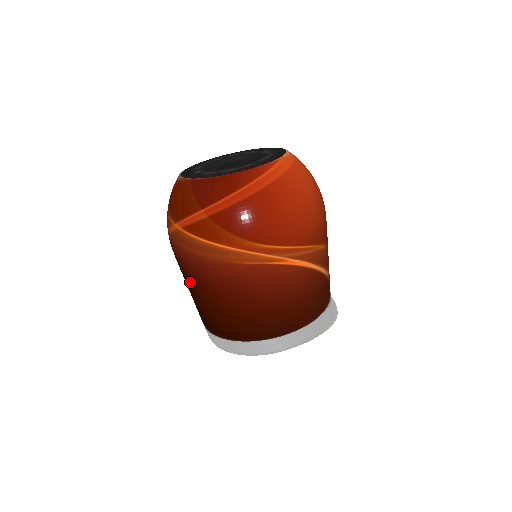
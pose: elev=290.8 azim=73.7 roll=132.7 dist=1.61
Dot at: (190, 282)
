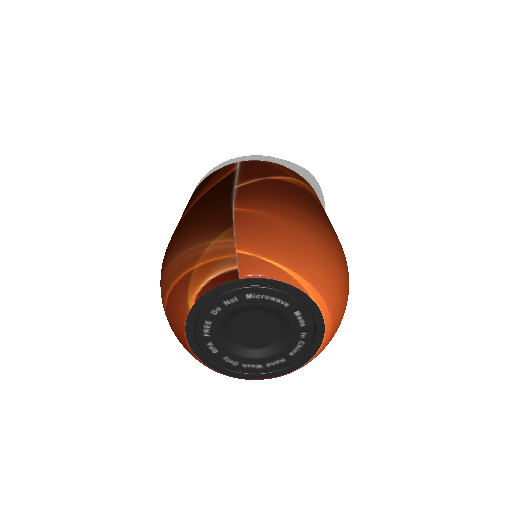
Dot at: occluded
